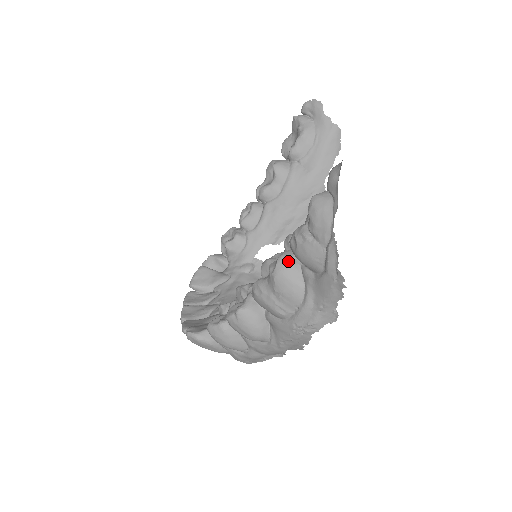
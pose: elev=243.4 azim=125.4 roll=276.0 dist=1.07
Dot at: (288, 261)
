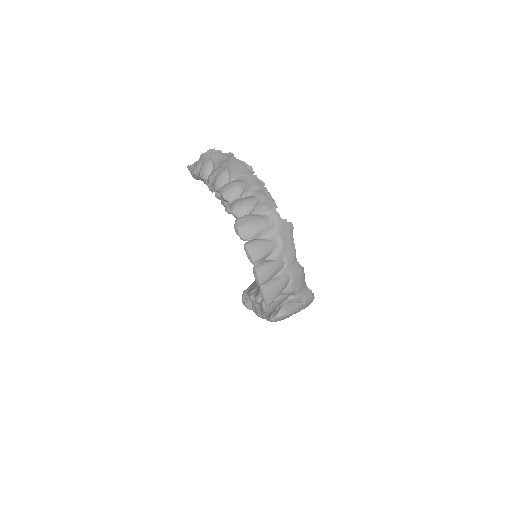
Dot at: occluded
